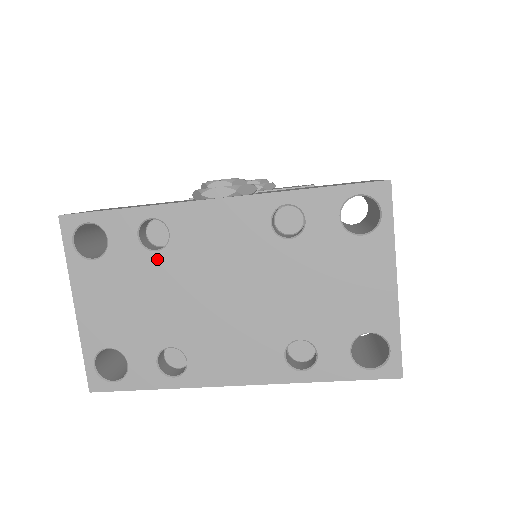
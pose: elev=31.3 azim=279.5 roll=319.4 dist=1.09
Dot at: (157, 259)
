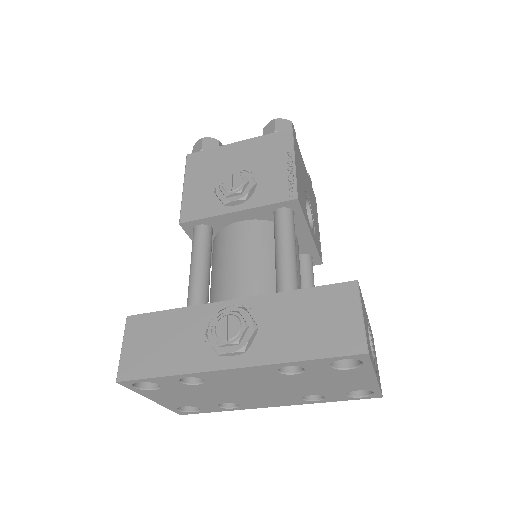
Dot at: (200, 386)
